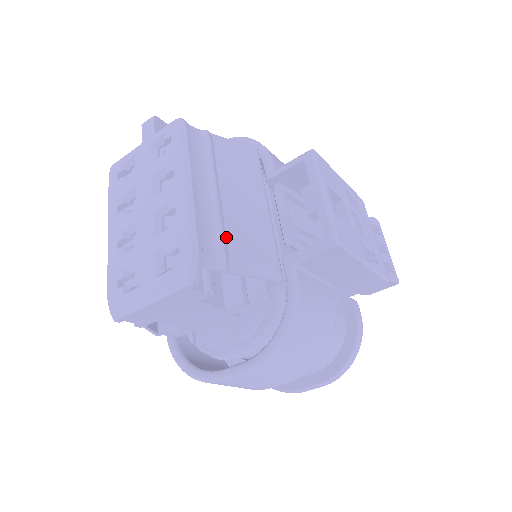
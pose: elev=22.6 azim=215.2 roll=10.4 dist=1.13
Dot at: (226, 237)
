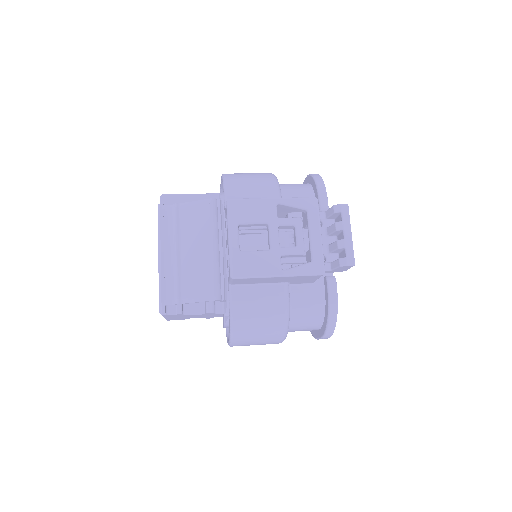
Dot at: (181, 281)
